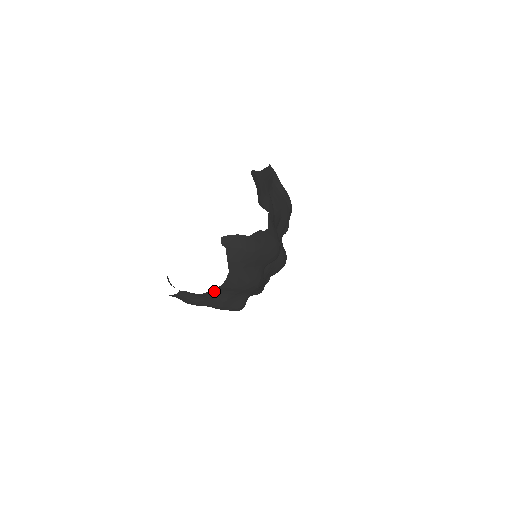
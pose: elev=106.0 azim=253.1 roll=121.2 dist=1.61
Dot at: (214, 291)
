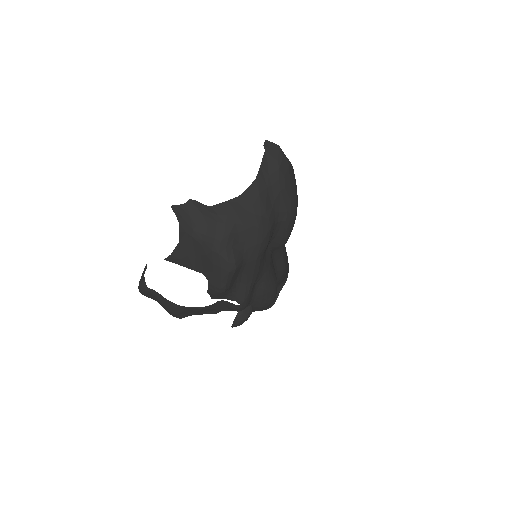
Dot at: (227, 206)
